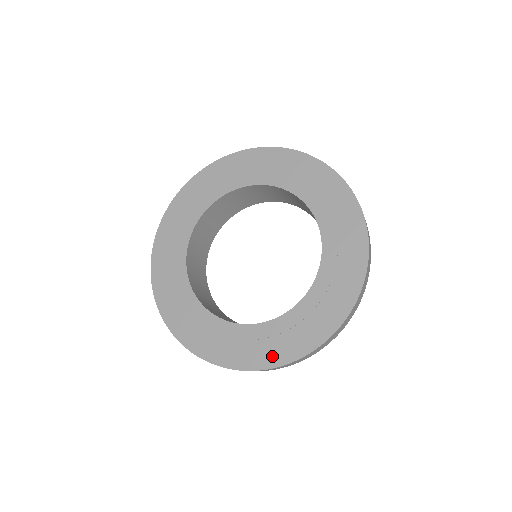
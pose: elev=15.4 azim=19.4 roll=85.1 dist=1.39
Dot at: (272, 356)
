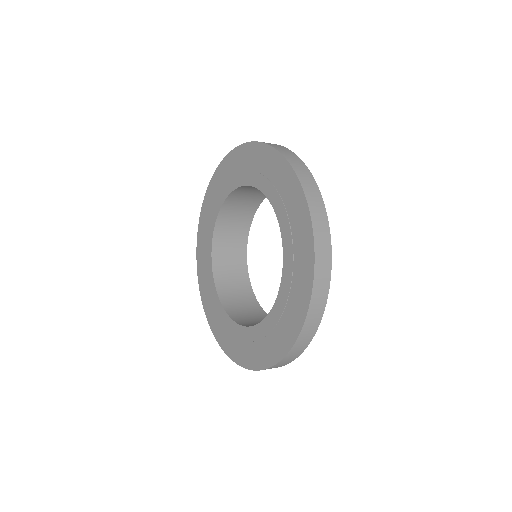
Dot at: (237, 354)
